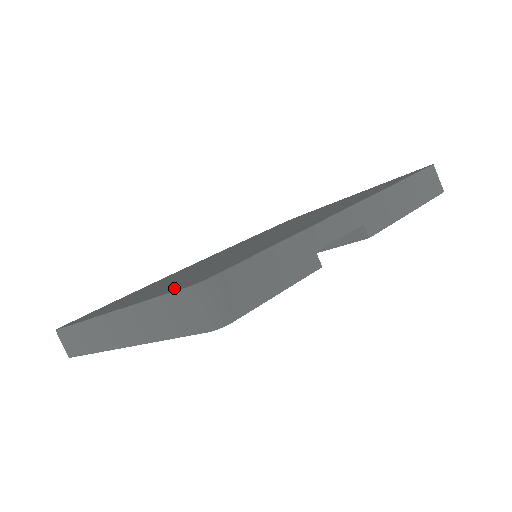
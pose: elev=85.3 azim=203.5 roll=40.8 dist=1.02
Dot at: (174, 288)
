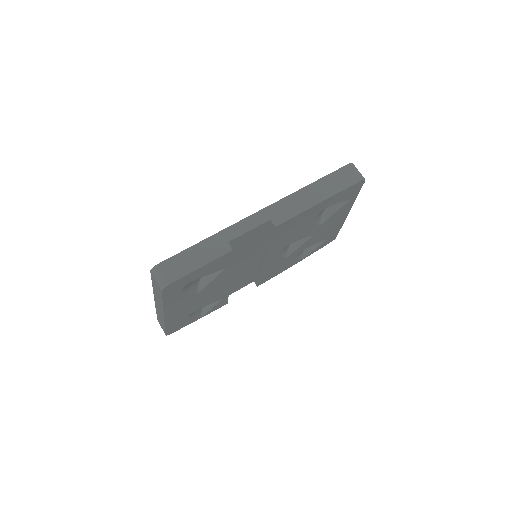
Dot at: occluded
